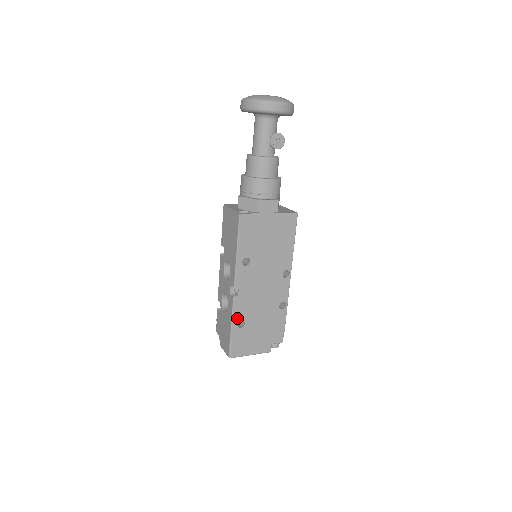
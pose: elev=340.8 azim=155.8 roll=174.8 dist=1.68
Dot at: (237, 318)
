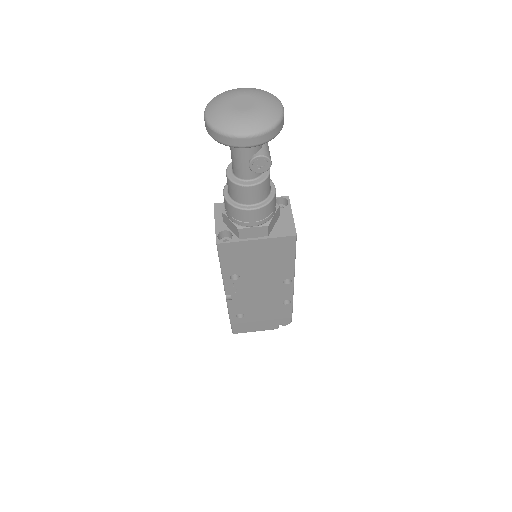
Dot at: (234, 312)
